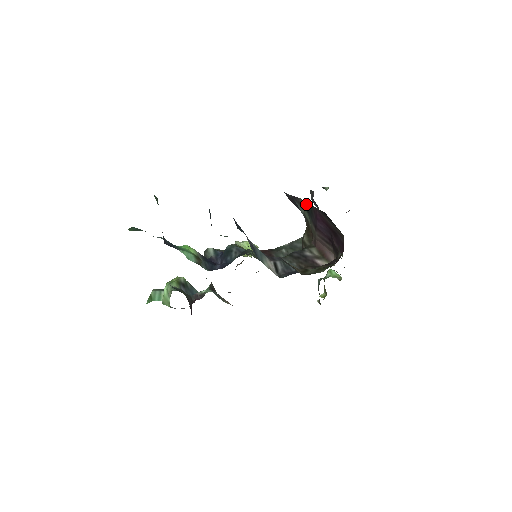
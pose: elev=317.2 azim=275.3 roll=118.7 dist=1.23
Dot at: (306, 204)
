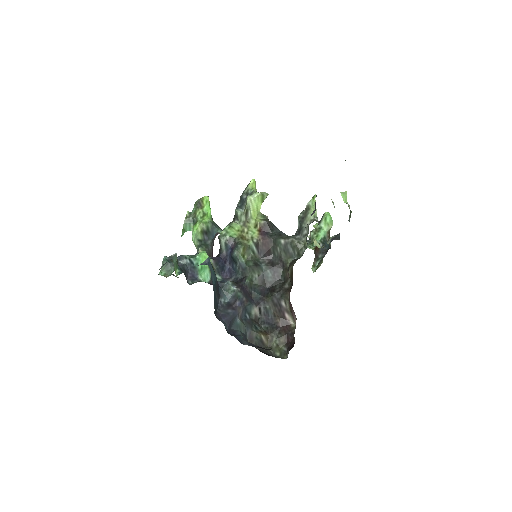
Dot at: occluded
